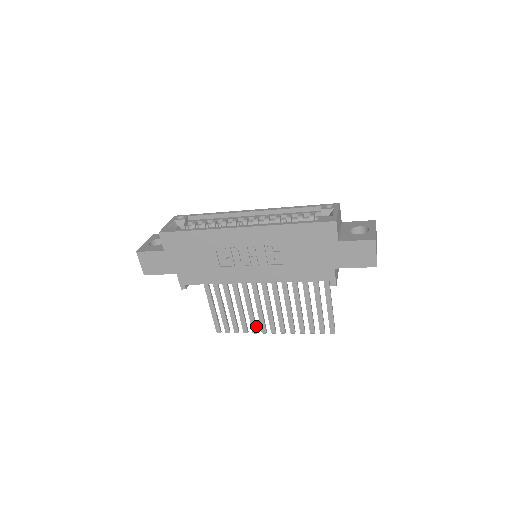
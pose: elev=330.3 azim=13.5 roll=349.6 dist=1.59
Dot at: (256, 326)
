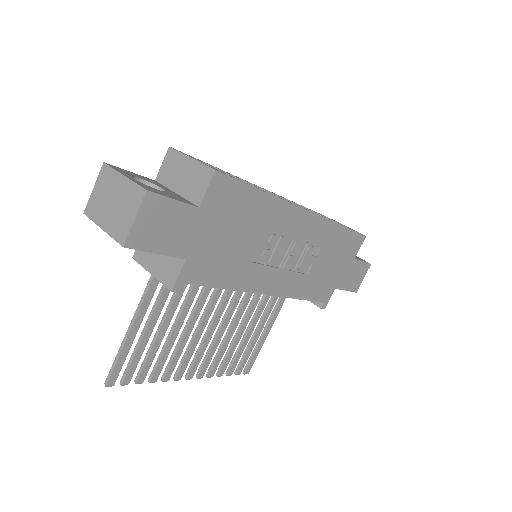
Dot at: (171, 369)
